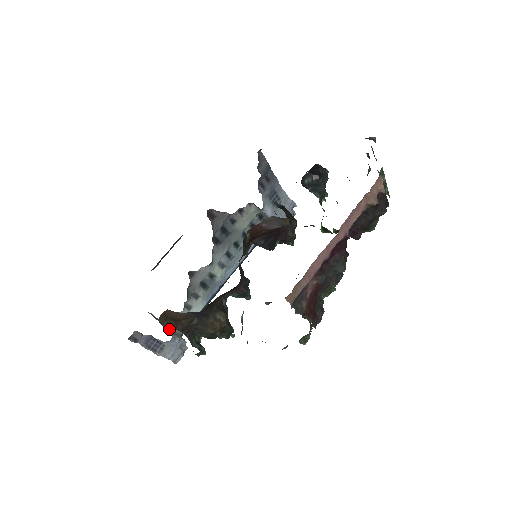
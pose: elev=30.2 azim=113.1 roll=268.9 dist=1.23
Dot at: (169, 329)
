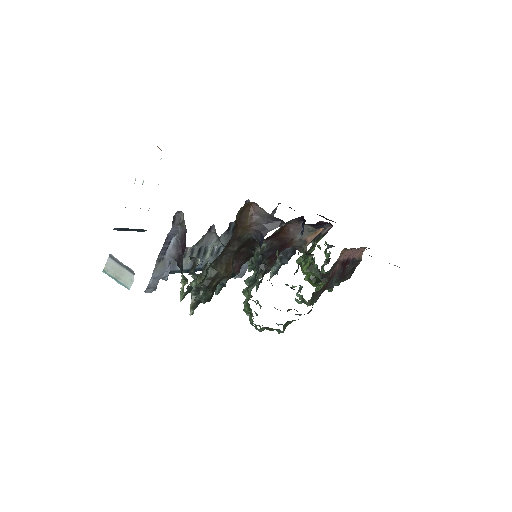
Dot at: occluded
